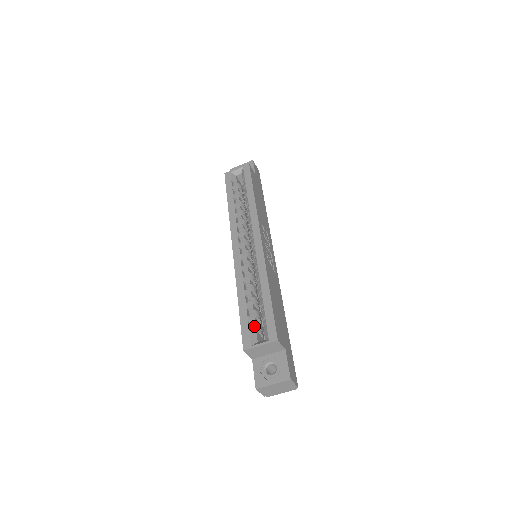
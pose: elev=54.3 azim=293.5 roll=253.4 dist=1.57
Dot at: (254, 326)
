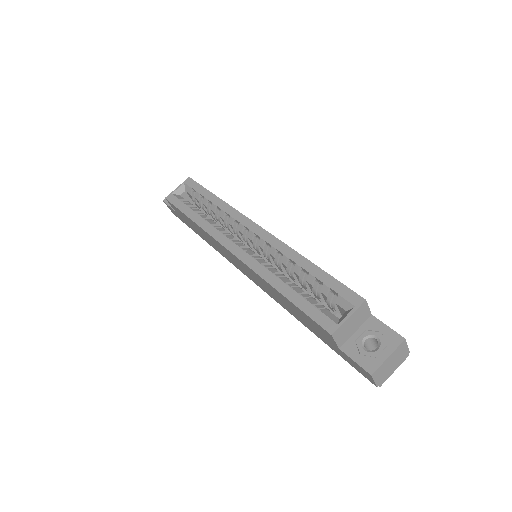
Dot at: (320, 307)
